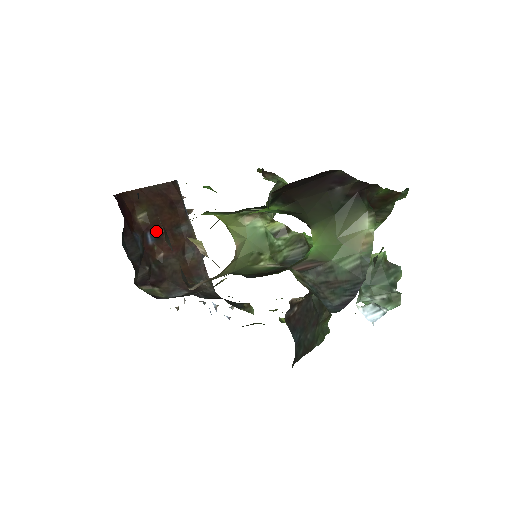
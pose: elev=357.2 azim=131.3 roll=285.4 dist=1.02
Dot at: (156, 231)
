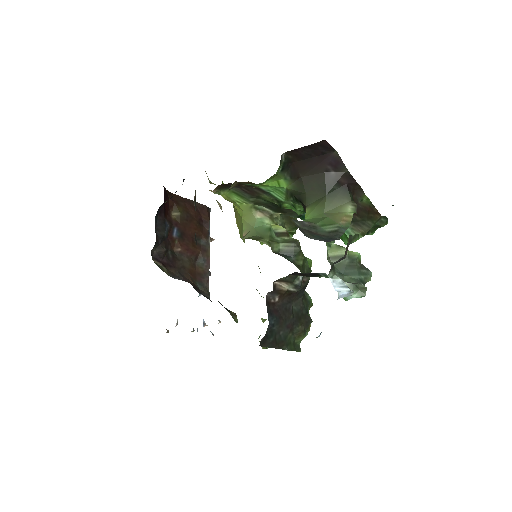
Dot at: (182, 231)
